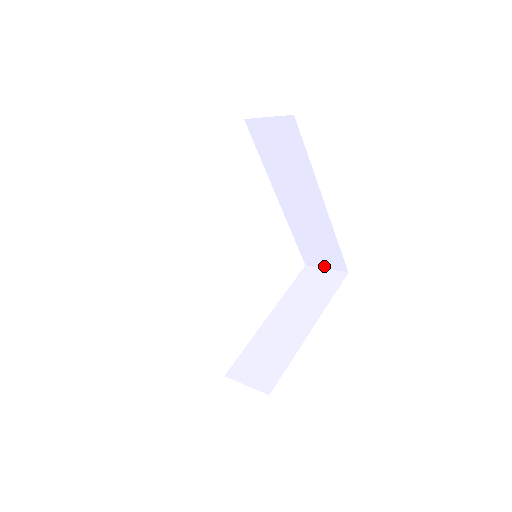
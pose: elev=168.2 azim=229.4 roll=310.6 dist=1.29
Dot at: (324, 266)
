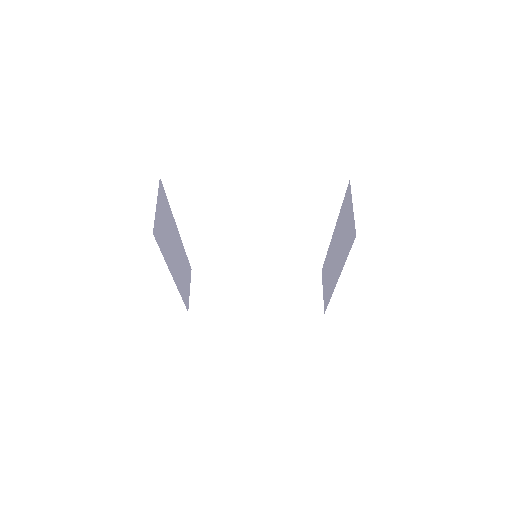
Dot at: (323, 289)
